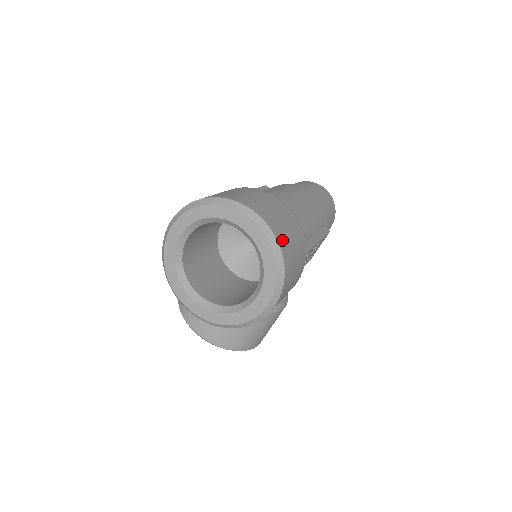
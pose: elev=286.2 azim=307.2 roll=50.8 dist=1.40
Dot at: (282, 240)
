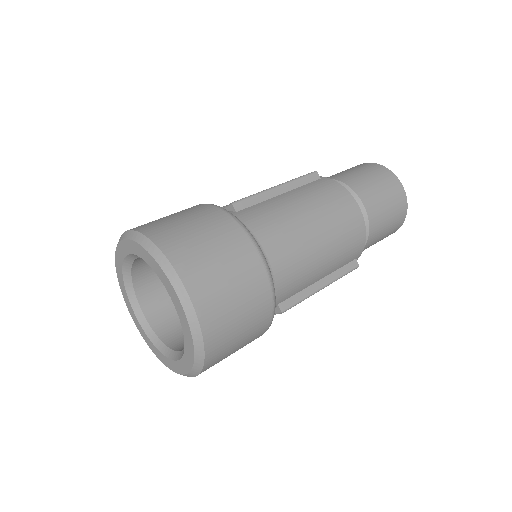
Dot at: (215, 336)
